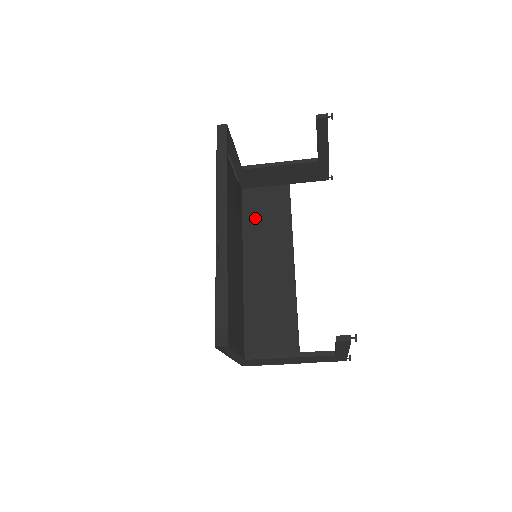
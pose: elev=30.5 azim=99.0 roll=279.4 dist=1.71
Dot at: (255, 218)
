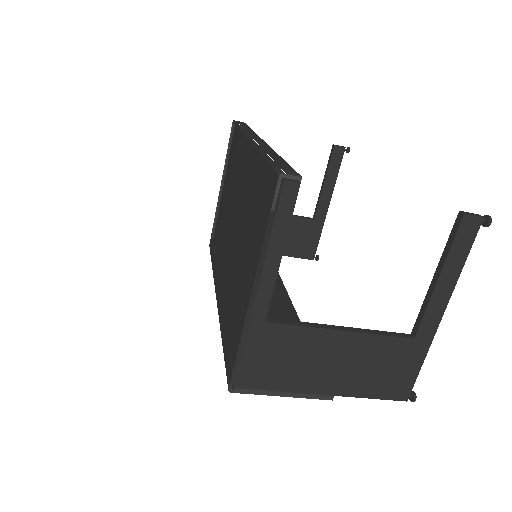
Dot at: occluded
